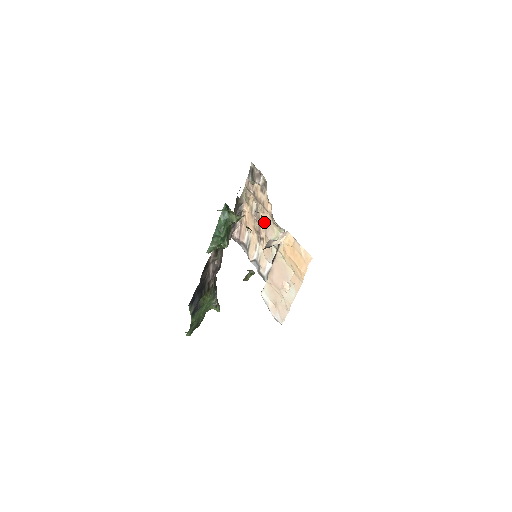
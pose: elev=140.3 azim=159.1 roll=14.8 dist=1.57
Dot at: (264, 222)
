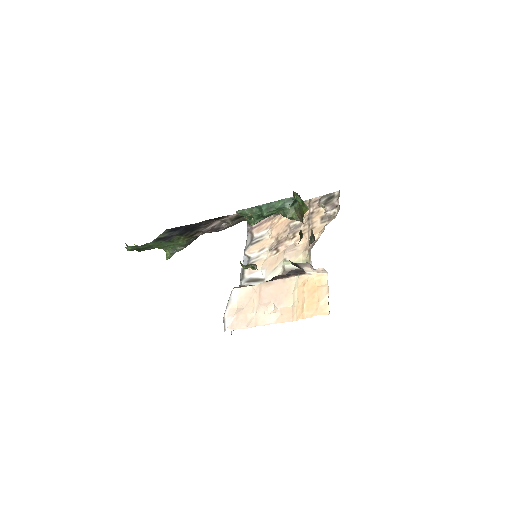
Dot at: (295, 241)
